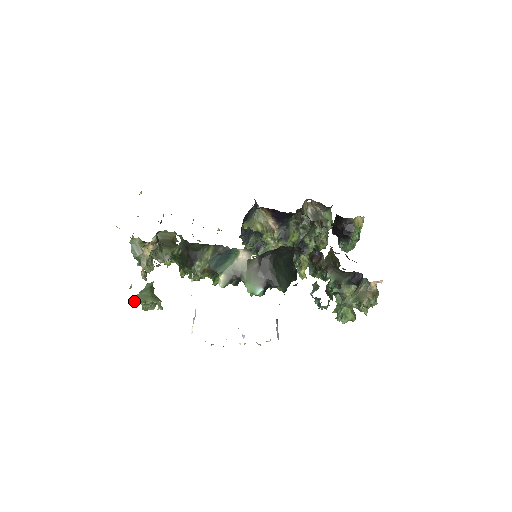
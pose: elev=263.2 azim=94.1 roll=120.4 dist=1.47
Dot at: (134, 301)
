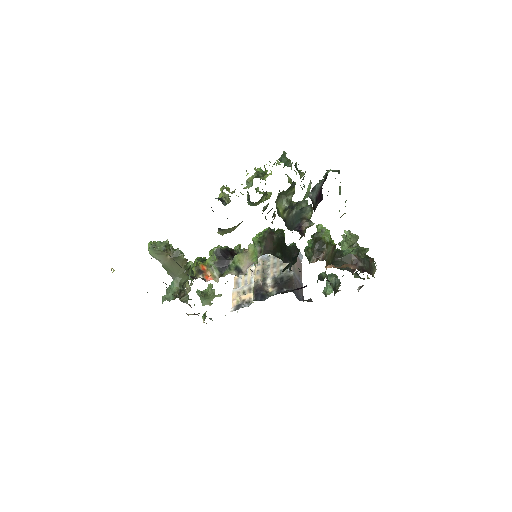
Dot at: (200, 298)
